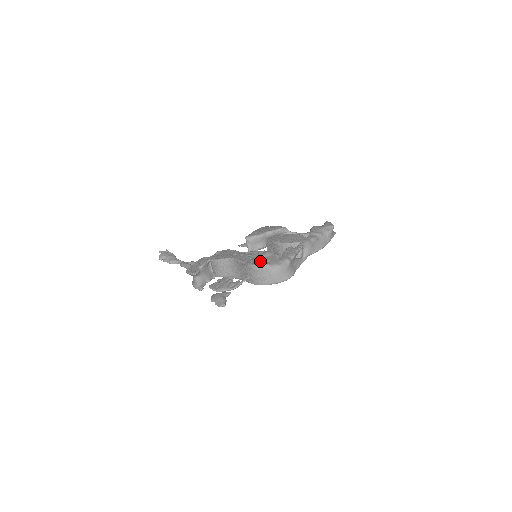
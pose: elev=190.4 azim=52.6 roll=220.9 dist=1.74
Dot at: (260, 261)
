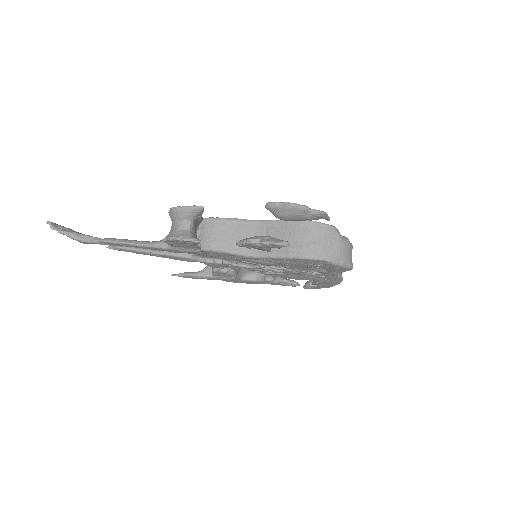
Dot at: occluded
